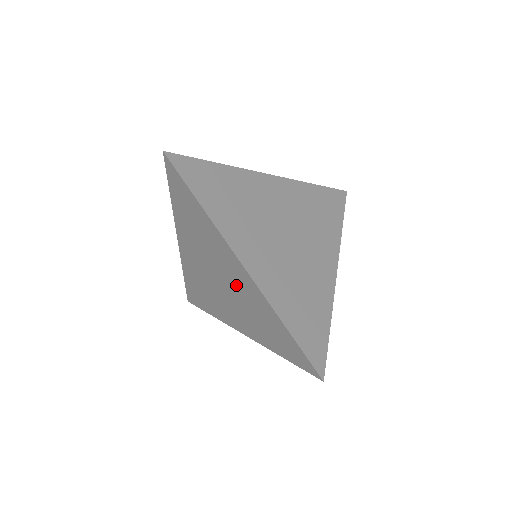
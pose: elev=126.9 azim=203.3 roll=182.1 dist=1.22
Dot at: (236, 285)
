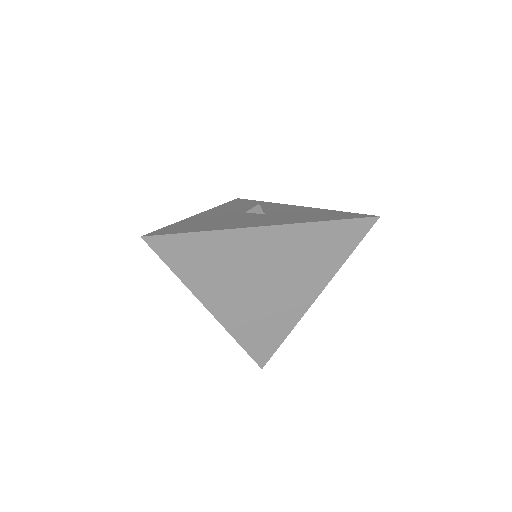
Dot at: occluded
